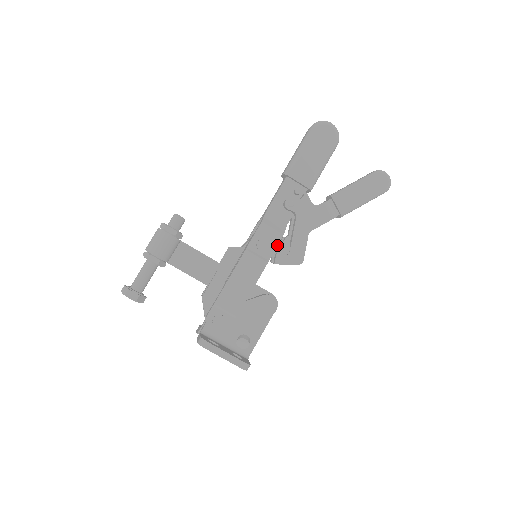
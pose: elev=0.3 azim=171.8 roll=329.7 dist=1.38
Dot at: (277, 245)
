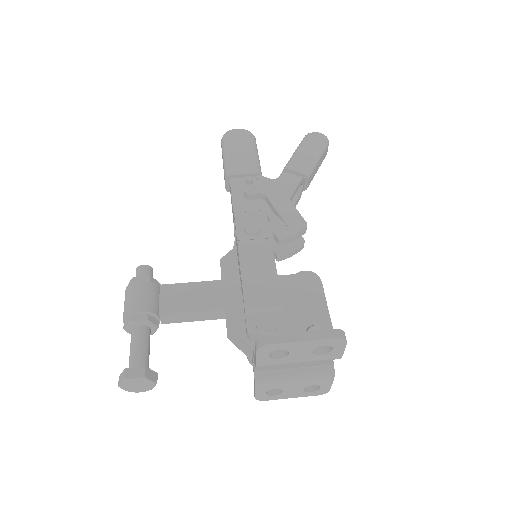
Dot at: (267, 221)
